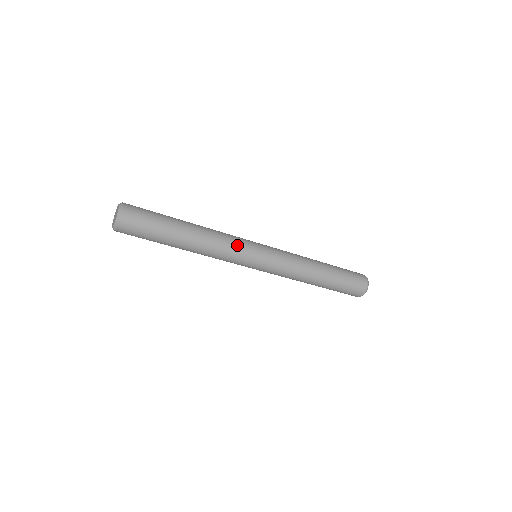
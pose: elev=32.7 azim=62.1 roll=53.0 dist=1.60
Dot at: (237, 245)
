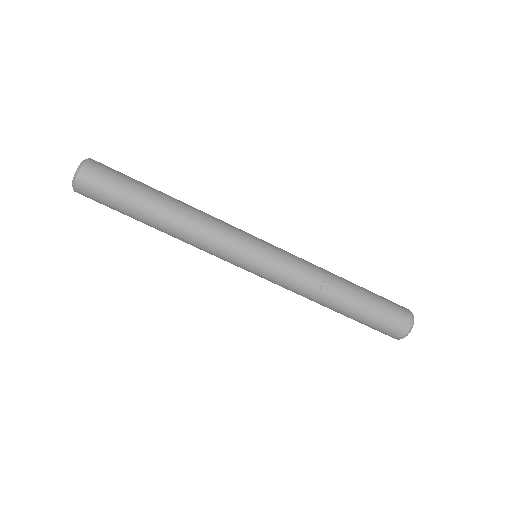
Dot at: (231, 225)
